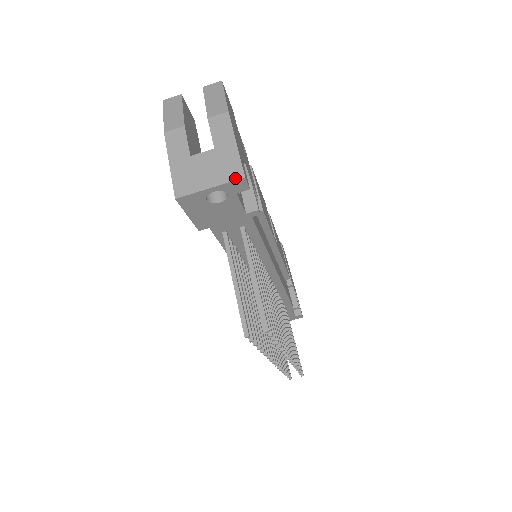
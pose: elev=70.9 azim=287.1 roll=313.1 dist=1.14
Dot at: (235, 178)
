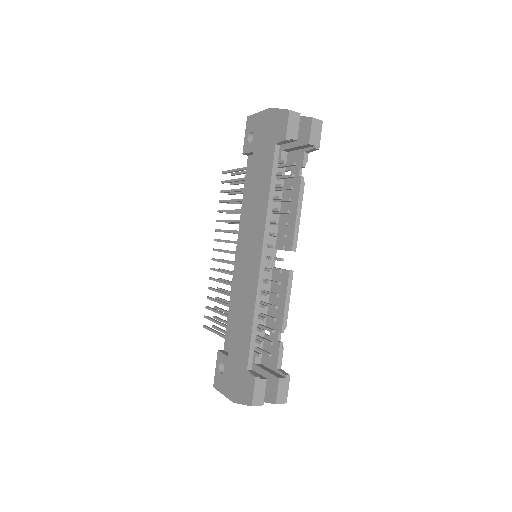
Dot at: occluded
